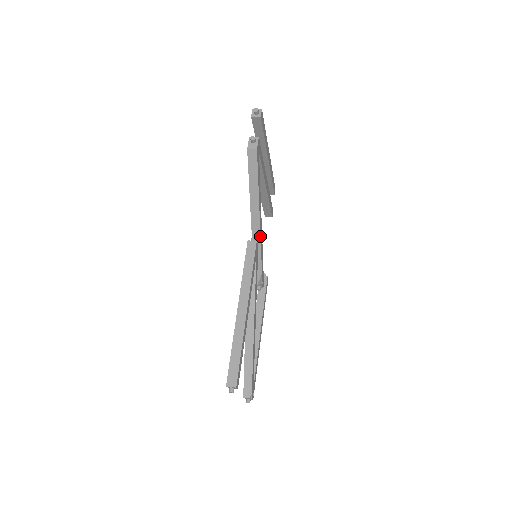
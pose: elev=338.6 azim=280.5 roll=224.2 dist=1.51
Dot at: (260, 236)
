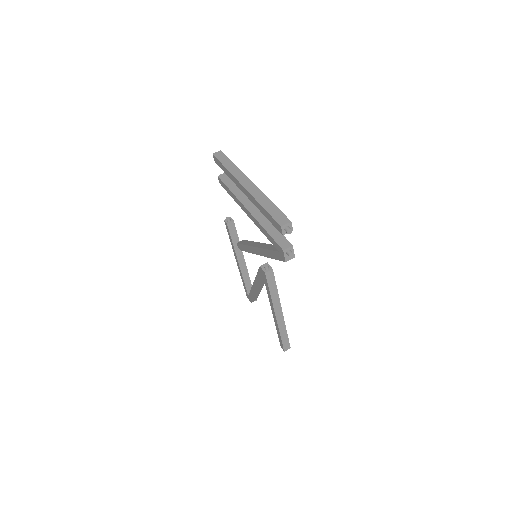
Dot at: occluded
